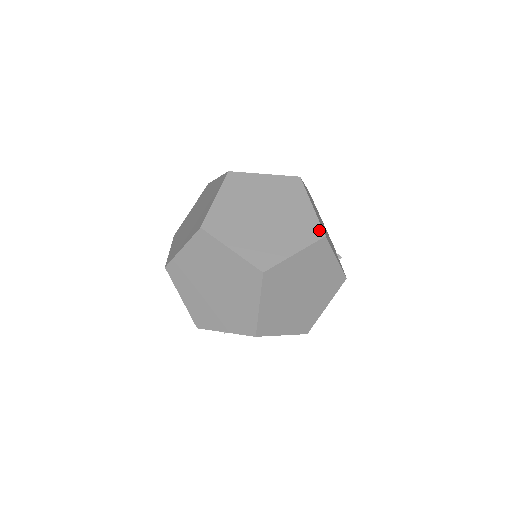
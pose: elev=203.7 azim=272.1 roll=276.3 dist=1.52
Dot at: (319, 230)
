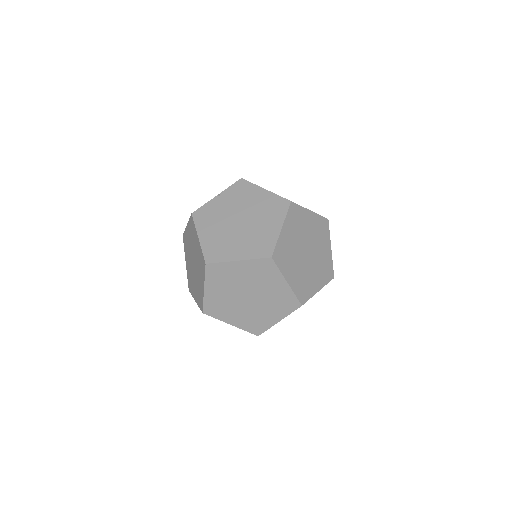
Dot at: occluded
